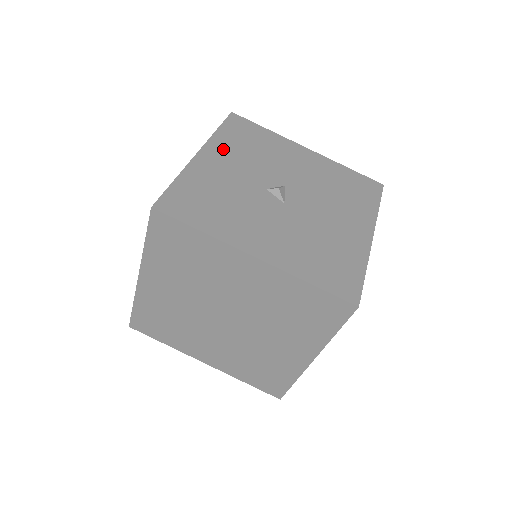
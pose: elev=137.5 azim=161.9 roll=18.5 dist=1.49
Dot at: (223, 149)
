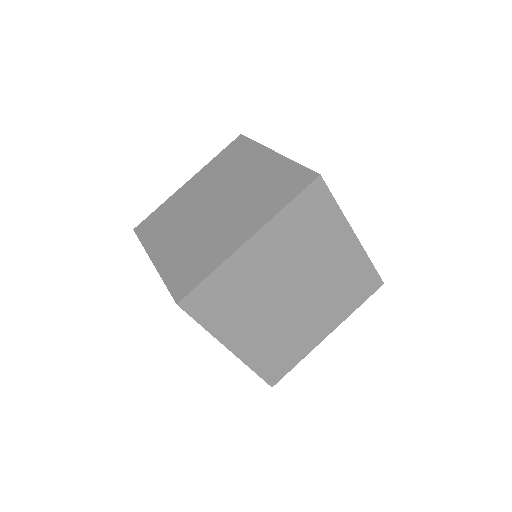
Dot at: occluded
